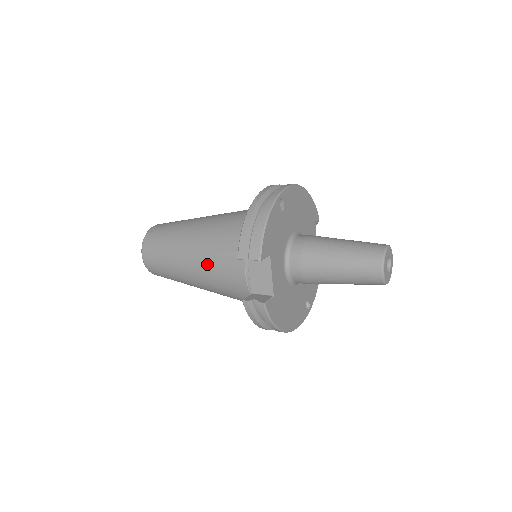
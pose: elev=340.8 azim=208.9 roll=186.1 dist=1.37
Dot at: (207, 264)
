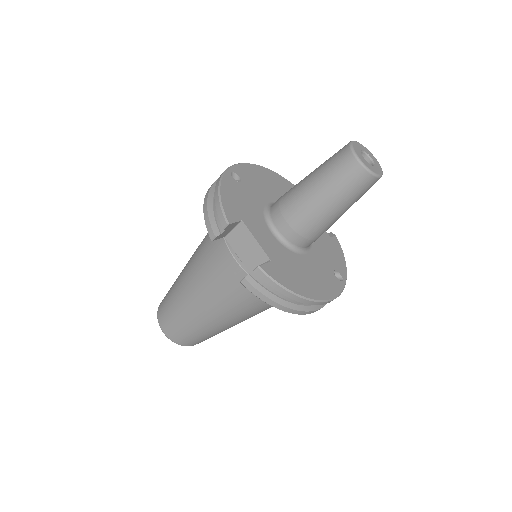
Dot at: (205, 283)
